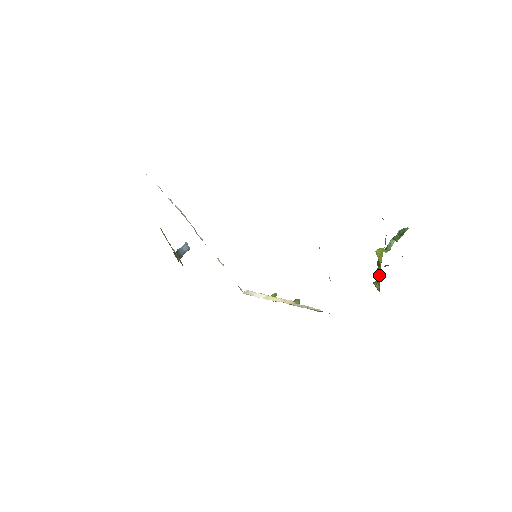
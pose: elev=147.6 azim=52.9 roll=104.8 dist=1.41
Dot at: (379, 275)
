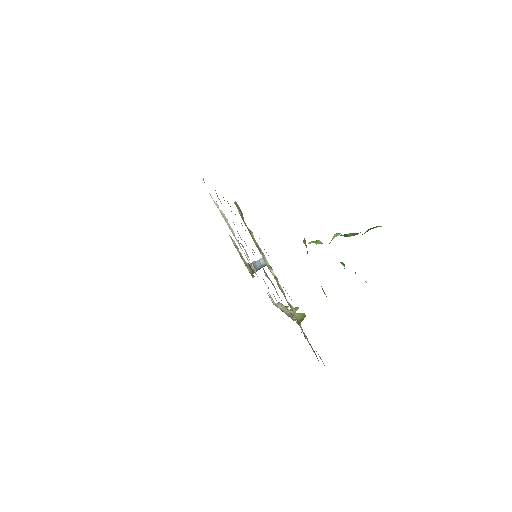
Dot at: occluded
